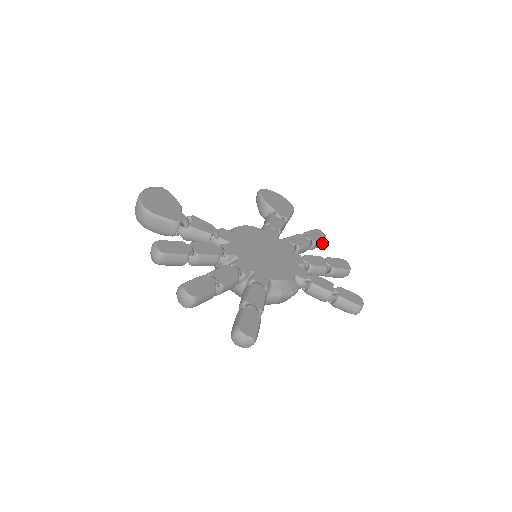
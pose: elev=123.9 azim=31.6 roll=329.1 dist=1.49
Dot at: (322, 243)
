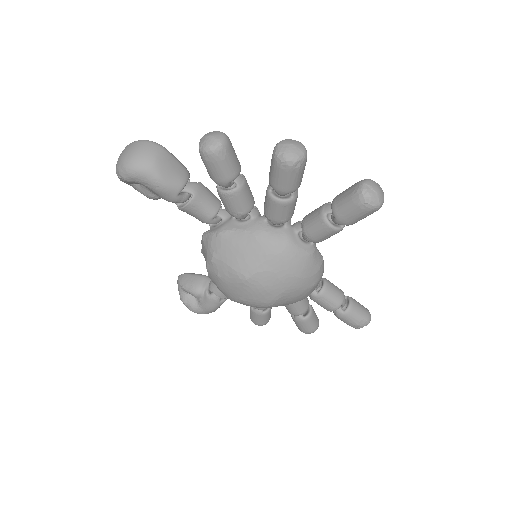
Dot at: occluded
